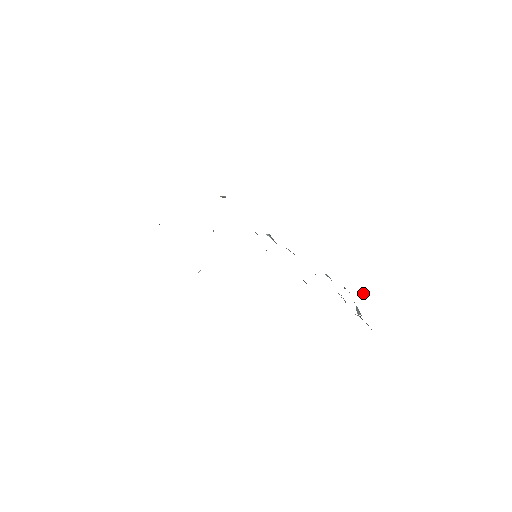
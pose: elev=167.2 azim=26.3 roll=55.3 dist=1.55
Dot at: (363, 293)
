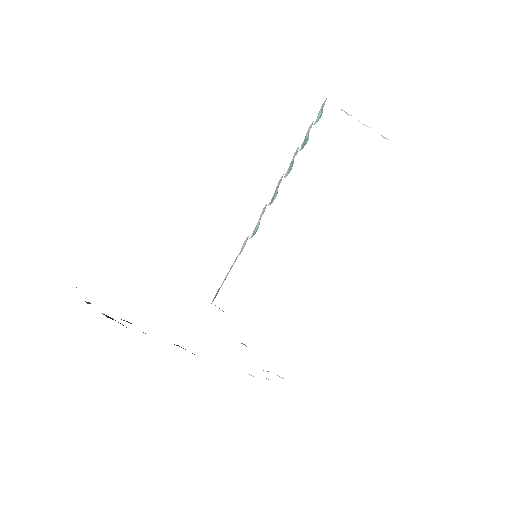
Dot at: occluded
